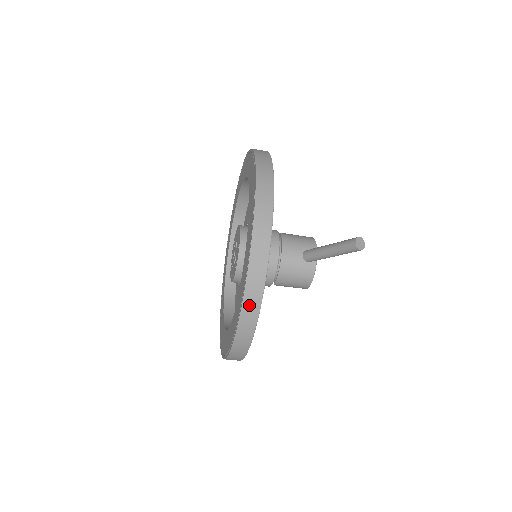
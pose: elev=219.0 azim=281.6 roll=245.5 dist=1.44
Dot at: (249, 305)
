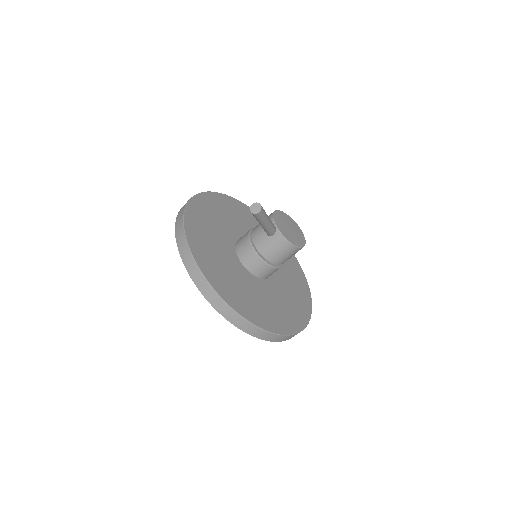
Dot at: (223, 311)
